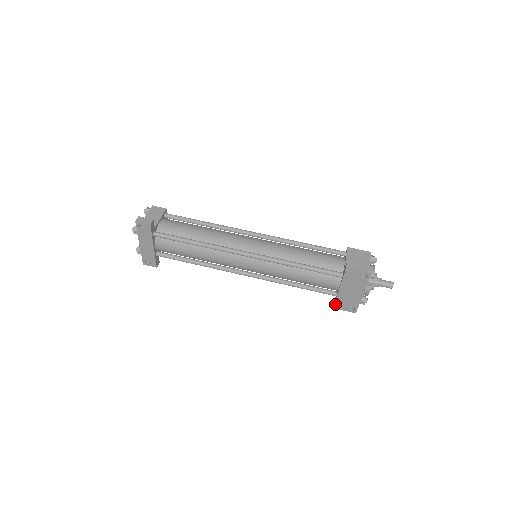
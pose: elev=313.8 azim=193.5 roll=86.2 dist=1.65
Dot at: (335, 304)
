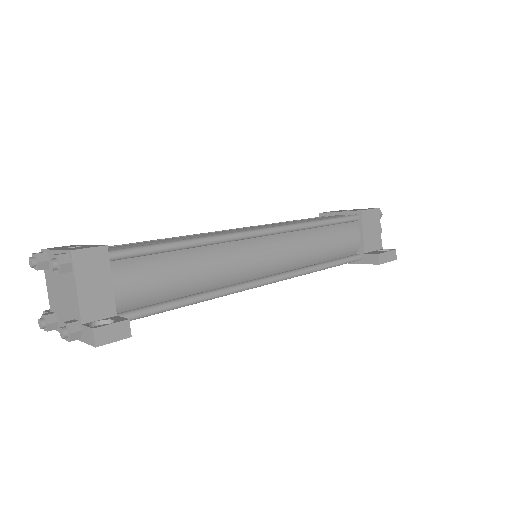
Dot at: occluded
